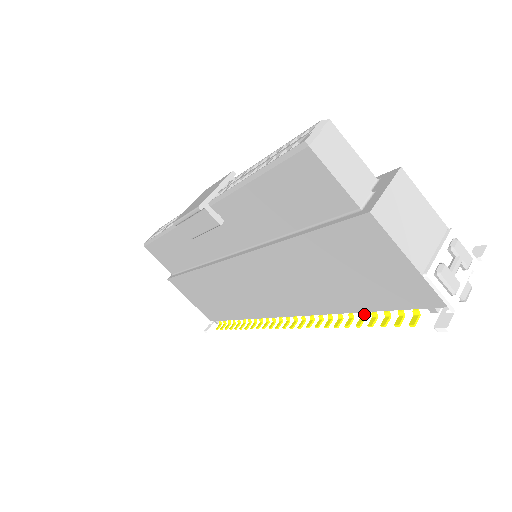
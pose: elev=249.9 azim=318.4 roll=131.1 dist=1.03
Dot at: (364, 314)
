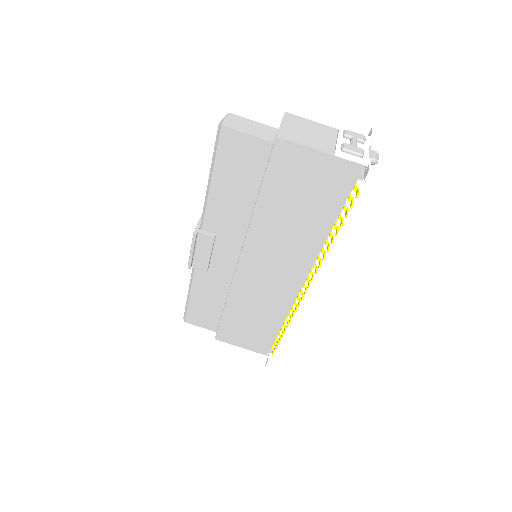
Dot at: (336, 225)
